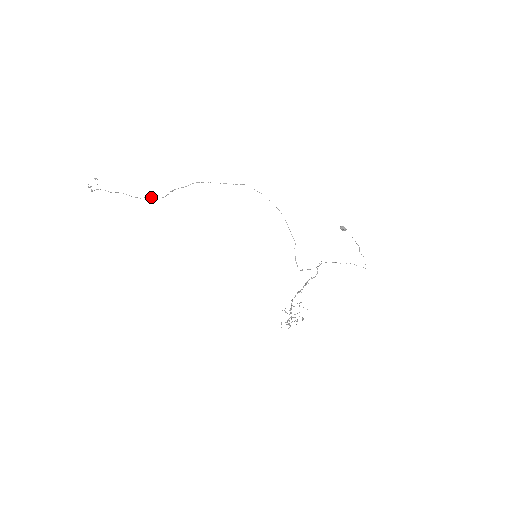
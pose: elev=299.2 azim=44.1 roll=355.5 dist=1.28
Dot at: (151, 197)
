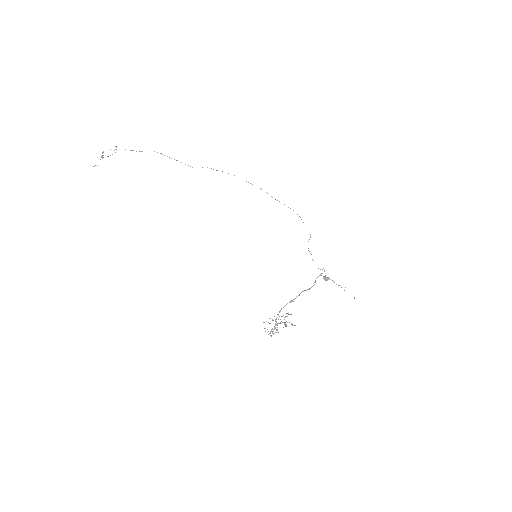
Dot at: occluded
